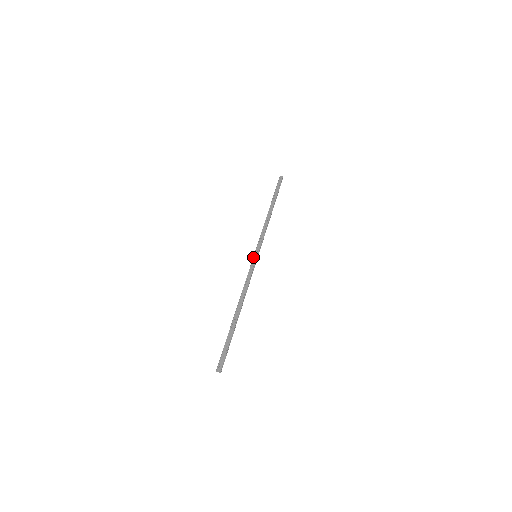
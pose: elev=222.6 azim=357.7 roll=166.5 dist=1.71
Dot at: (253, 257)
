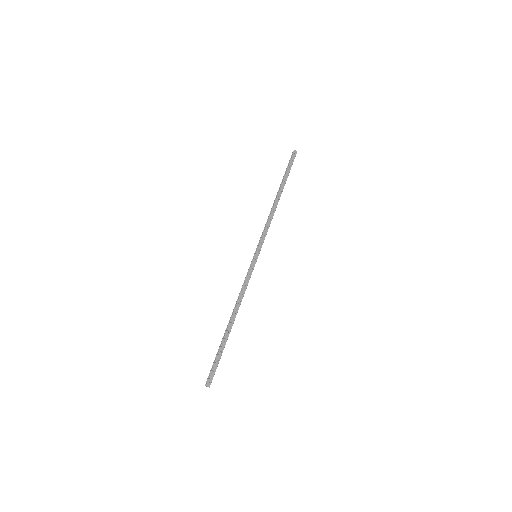
Dot at: (254, 258)
